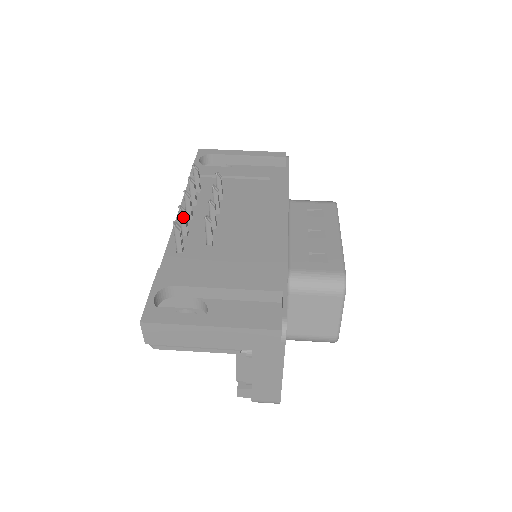
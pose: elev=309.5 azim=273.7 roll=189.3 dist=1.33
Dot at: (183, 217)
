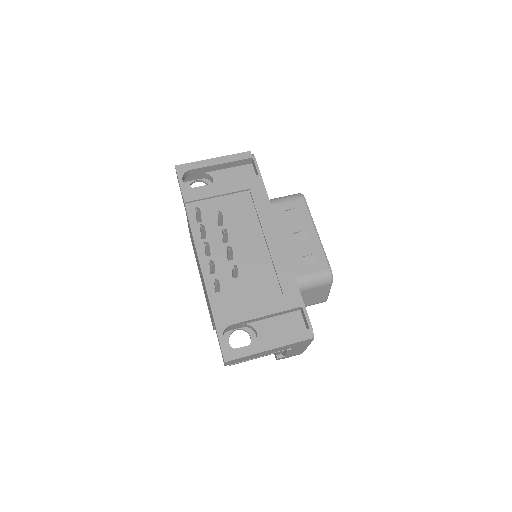
Dot at: (213, 267)
